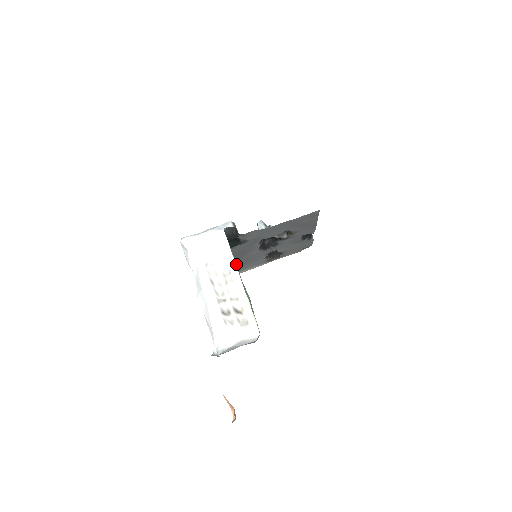
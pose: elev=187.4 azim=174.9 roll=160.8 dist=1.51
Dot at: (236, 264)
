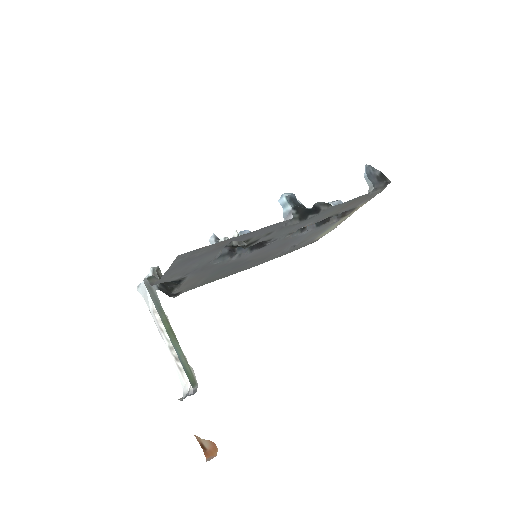
Dot at: (164, 314)
